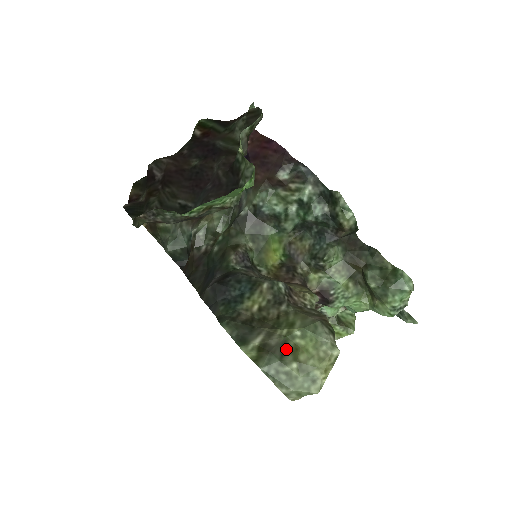
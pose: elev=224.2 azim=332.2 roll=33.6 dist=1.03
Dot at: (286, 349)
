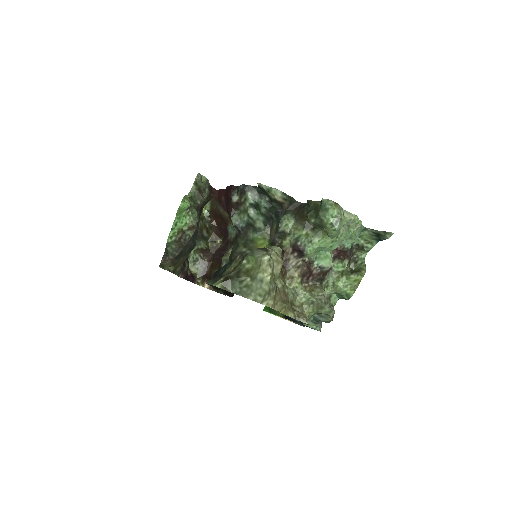
Dot at: (240, 273)
